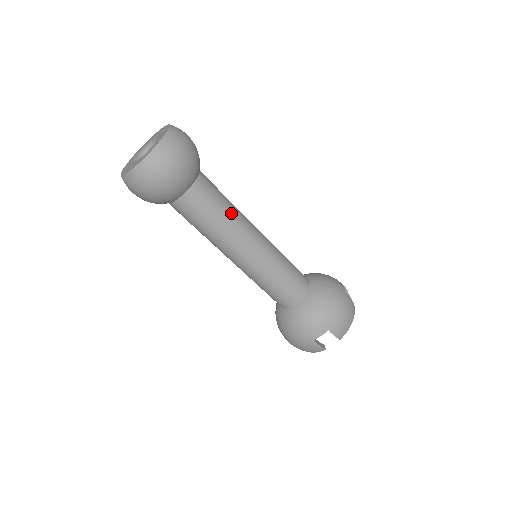
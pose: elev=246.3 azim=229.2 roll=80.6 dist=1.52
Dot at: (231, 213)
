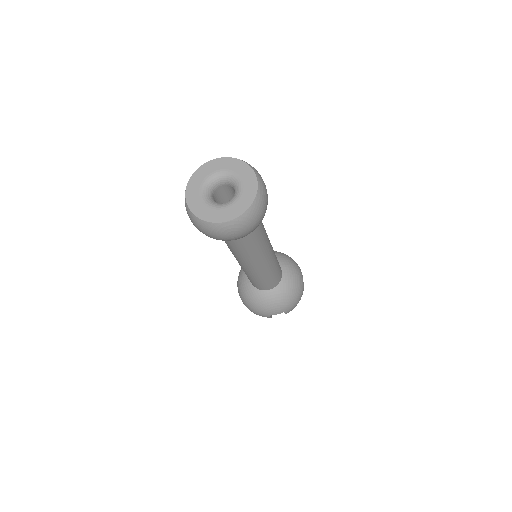
Dot at: (264, 241)
